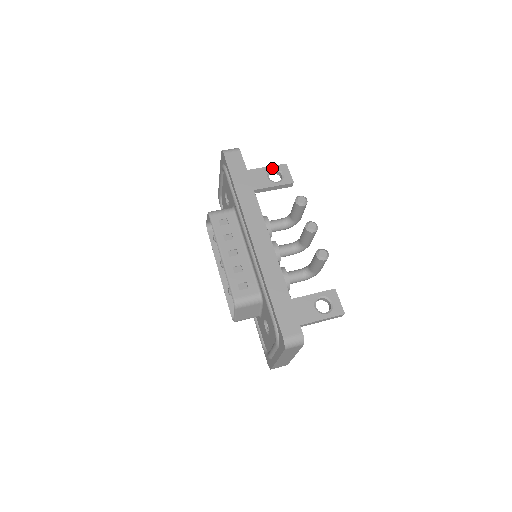
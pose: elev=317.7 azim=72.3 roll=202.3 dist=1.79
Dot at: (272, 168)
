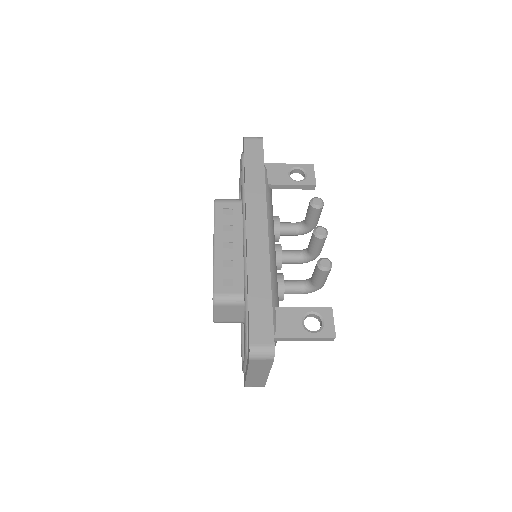
Dot at: (296, 166)
